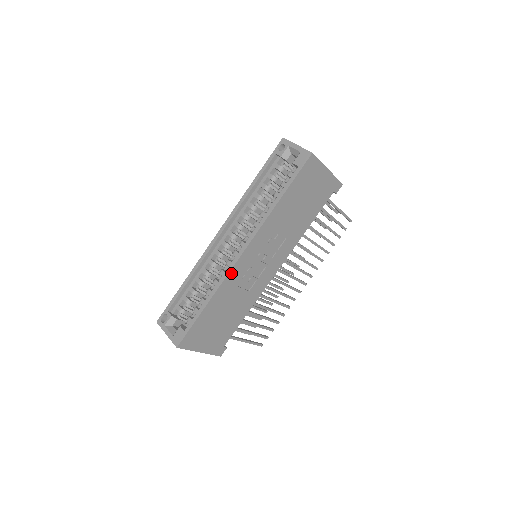
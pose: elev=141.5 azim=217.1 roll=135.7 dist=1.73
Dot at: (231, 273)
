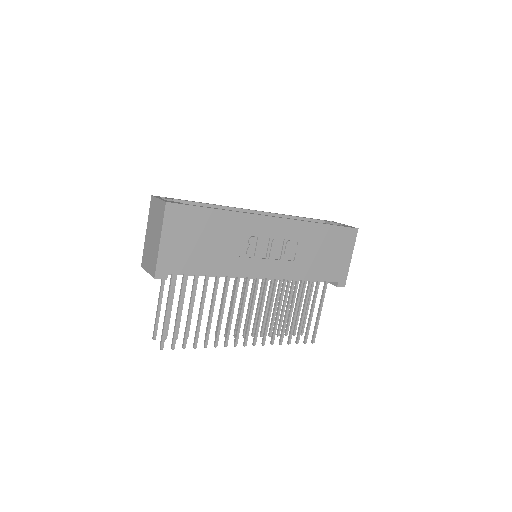
Dot at: (255, 217)
